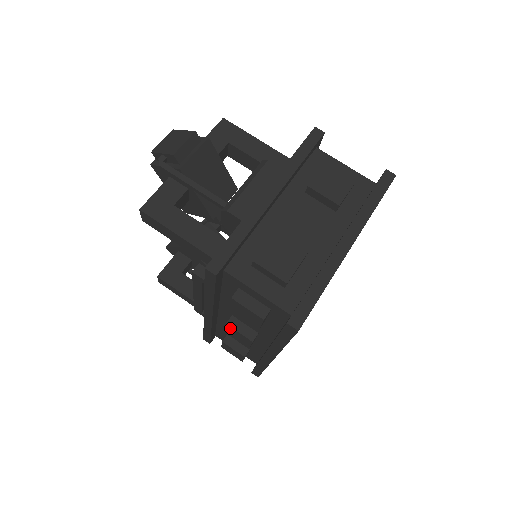
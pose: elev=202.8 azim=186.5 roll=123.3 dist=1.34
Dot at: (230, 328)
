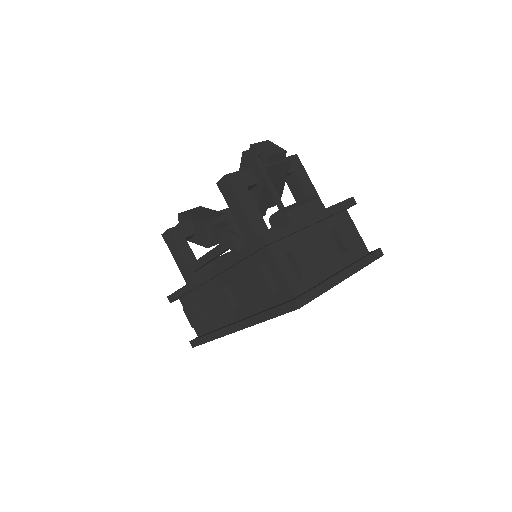
Dot at: (221, 292)
